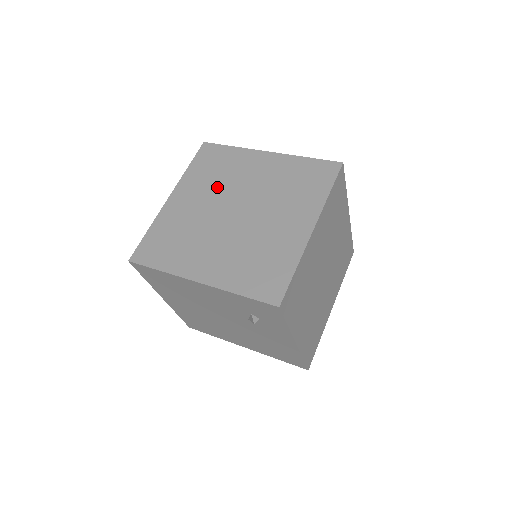
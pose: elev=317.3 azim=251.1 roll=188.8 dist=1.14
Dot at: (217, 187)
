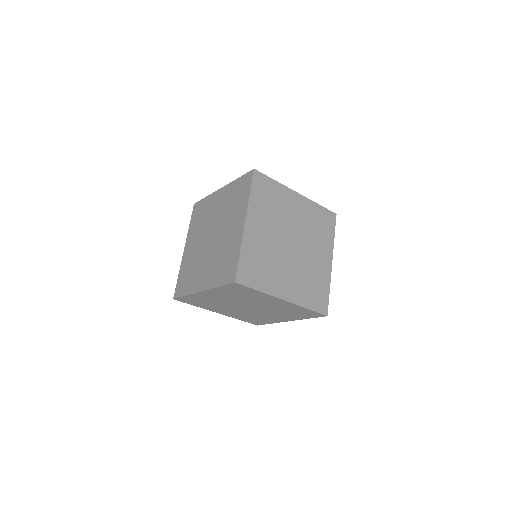
Dot at: (239, 299)
